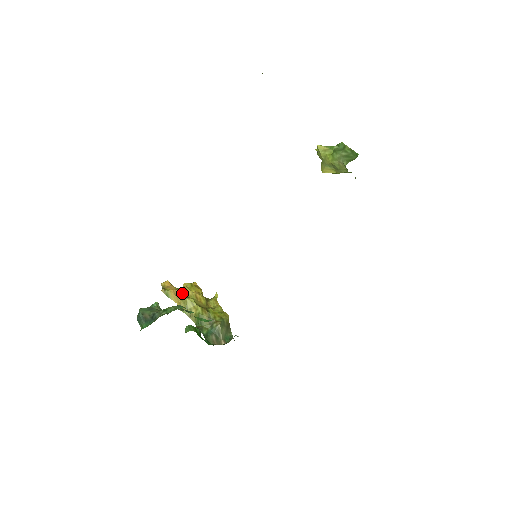
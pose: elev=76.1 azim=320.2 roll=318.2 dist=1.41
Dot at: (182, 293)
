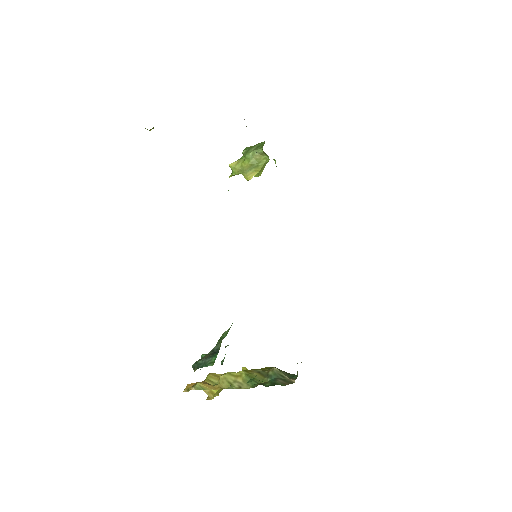
Dot at: (212, 380)
